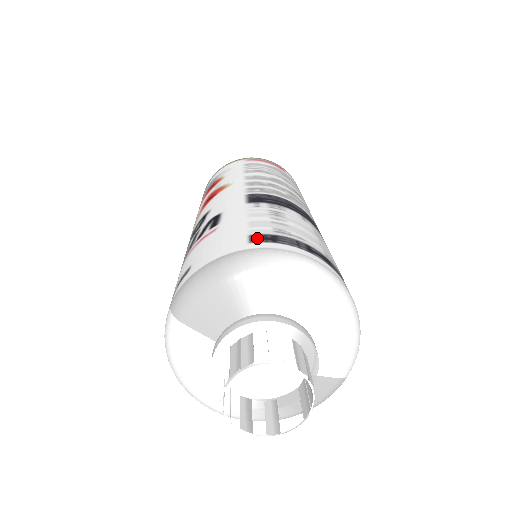
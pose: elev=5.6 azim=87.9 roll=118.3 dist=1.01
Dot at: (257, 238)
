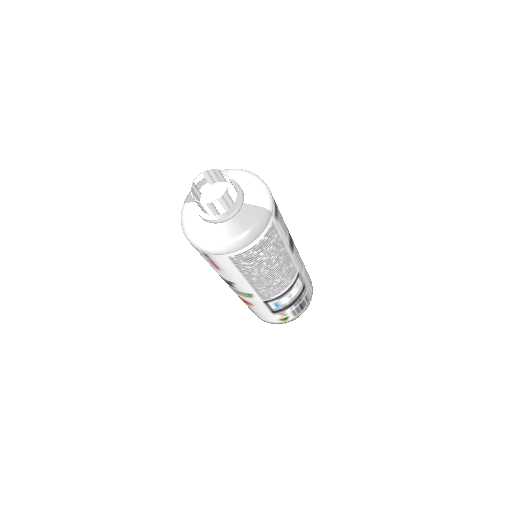
Dot at: occluded
